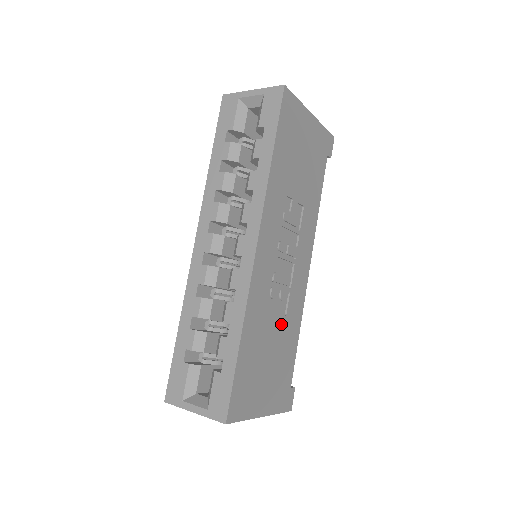
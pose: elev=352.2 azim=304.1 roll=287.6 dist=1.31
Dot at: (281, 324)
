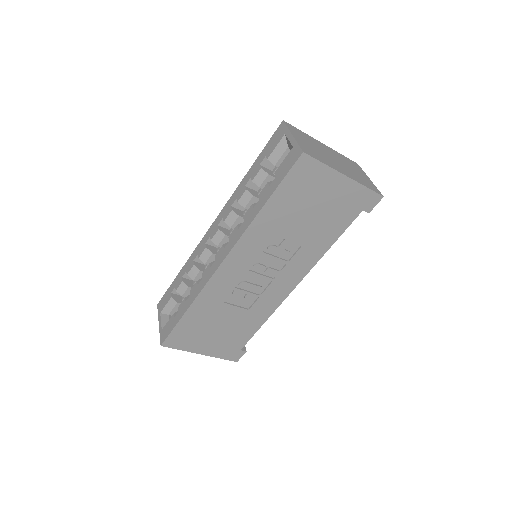
Dot at: (240, 313)
